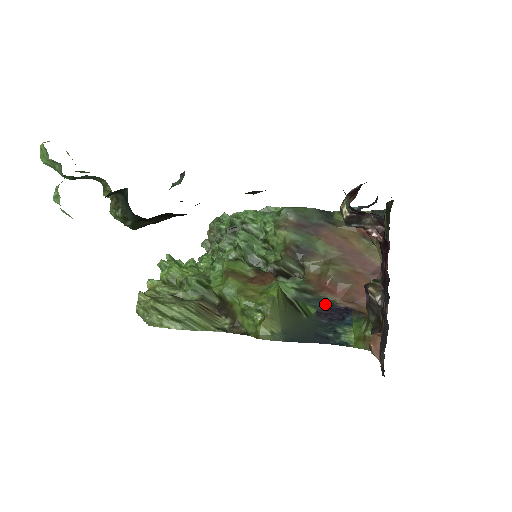
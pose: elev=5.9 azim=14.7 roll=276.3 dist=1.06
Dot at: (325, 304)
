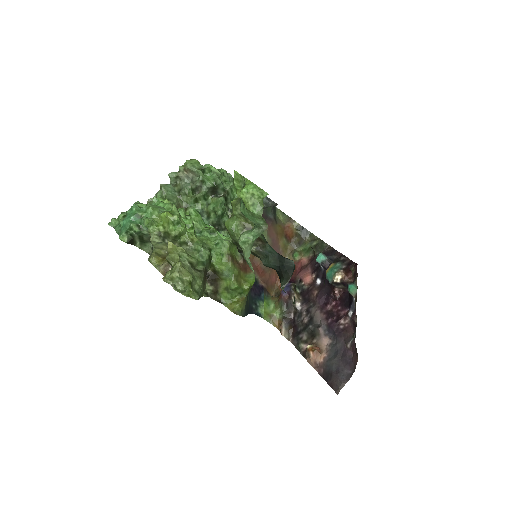
Dot at: occluded
